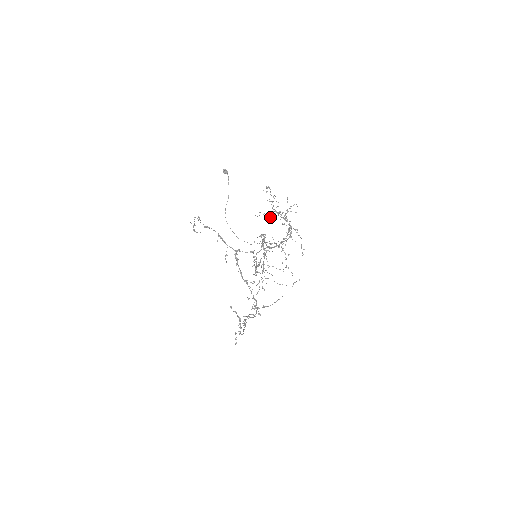
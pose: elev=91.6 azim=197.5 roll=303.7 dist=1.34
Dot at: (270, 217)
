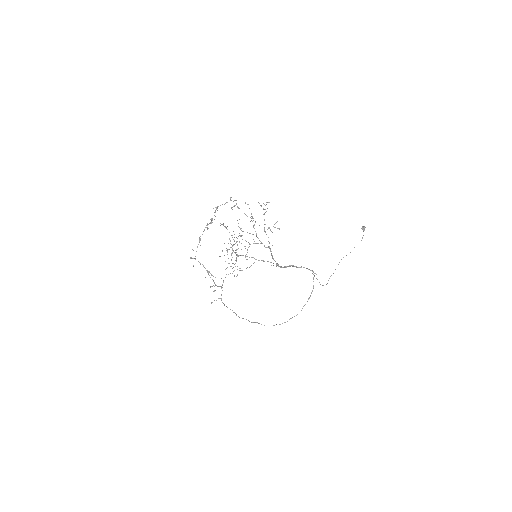
Dot at: occluded
